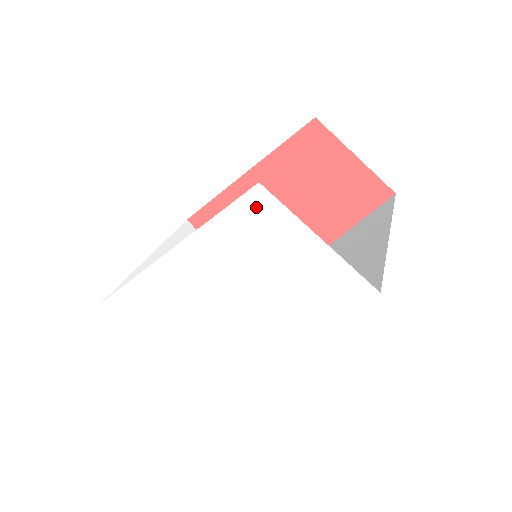
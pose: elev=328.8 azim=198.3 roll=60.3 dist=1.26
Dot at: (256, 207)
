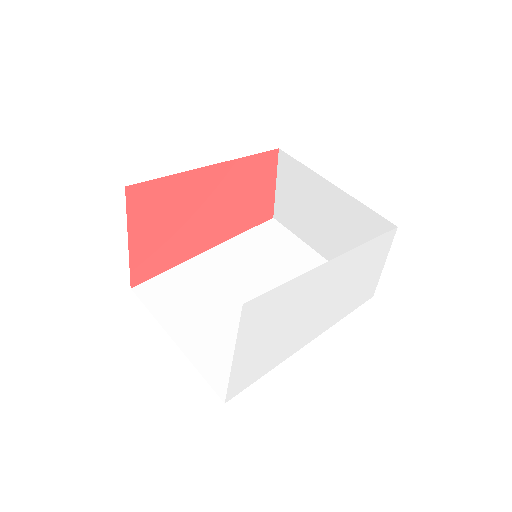
Dot at: (386, 240)
